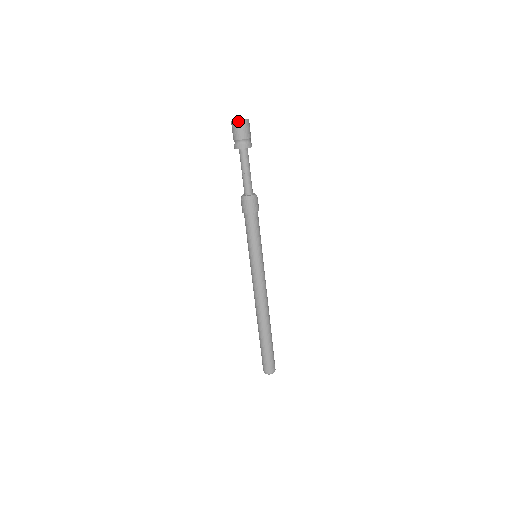
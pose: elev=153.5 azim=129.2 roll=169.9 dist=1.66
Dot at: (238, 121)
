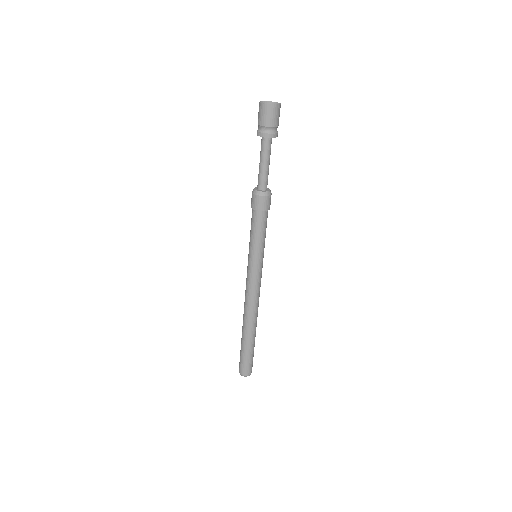
Dot at: (260, 103)
